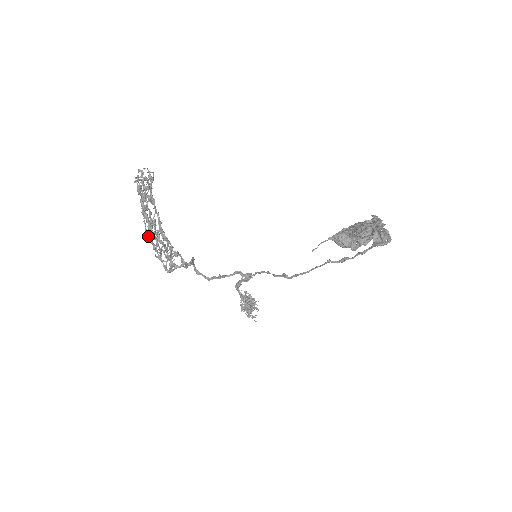
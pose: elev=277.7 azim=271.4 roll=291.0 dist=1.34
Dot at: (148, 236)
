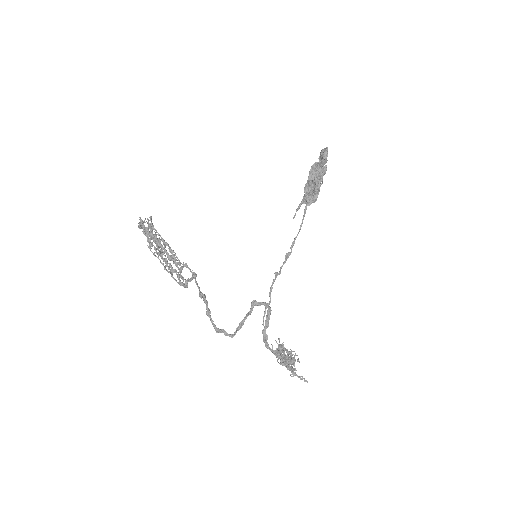
Dot at: (157, 257)
